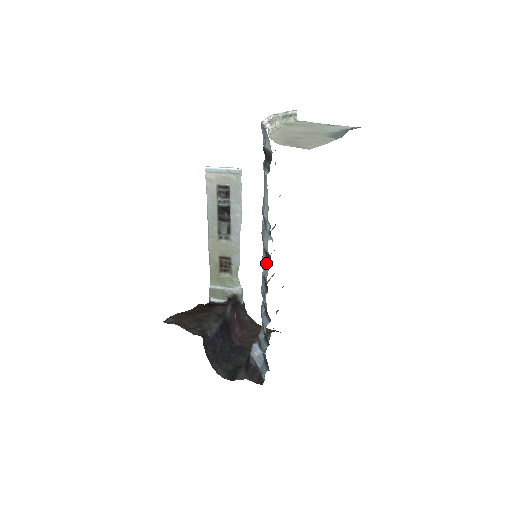
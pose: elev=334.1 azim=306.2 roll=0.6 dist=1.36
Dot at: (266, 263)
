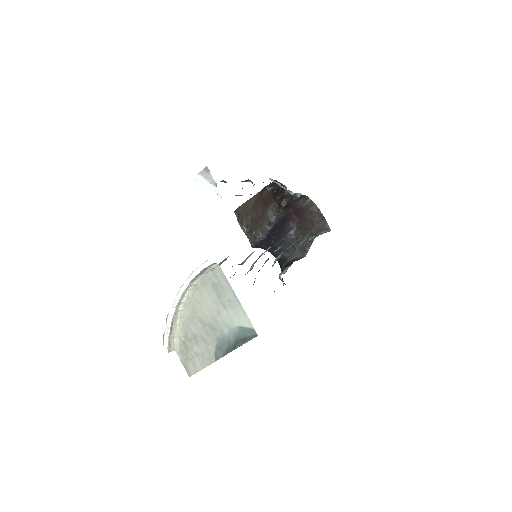
Dot at: occluded
